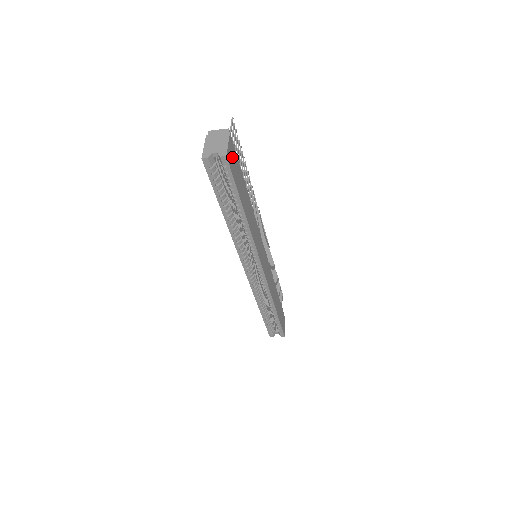
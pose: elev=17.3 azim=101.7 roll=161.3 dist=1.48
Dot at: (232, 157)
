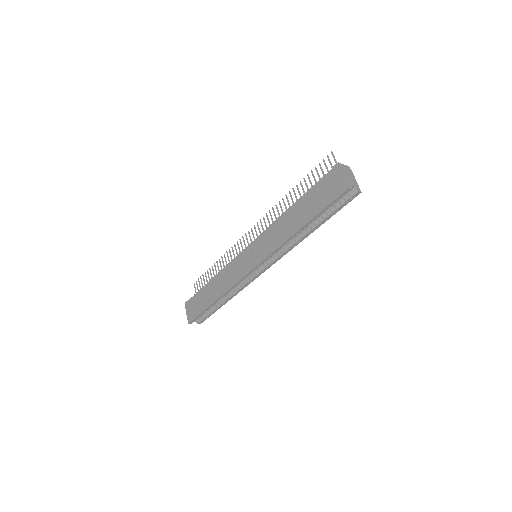
Dot at: occluded
